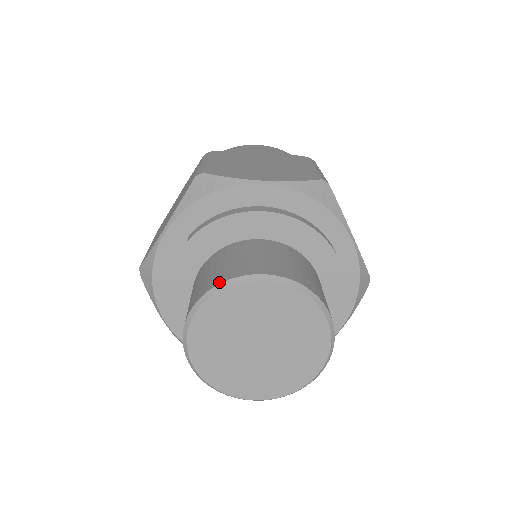
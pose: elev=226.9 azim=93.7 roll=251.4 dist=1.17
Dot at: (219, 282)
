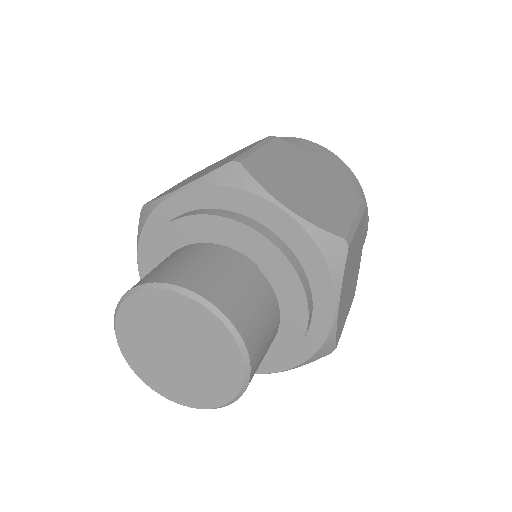
Dot at: (118, 304)
